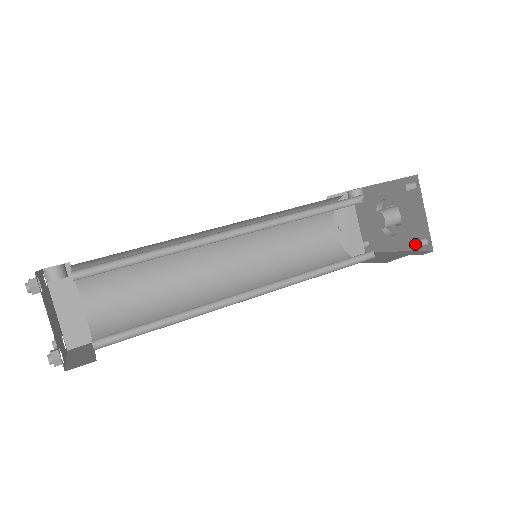
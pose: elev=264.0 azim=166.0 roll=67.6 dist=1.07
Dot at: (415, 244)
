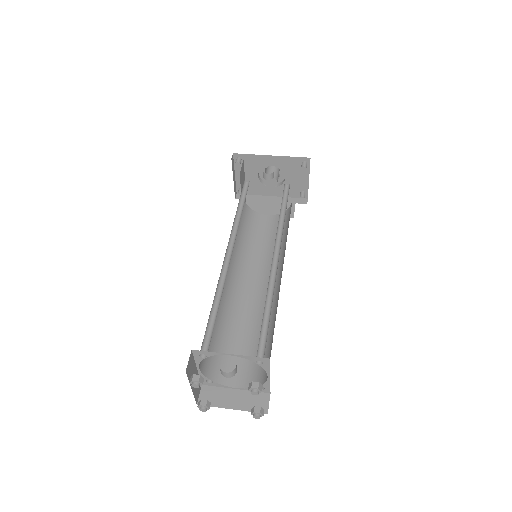
Dot at: (293, 194)
